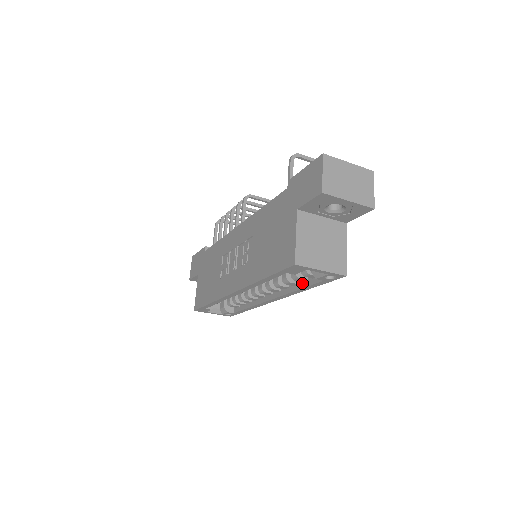
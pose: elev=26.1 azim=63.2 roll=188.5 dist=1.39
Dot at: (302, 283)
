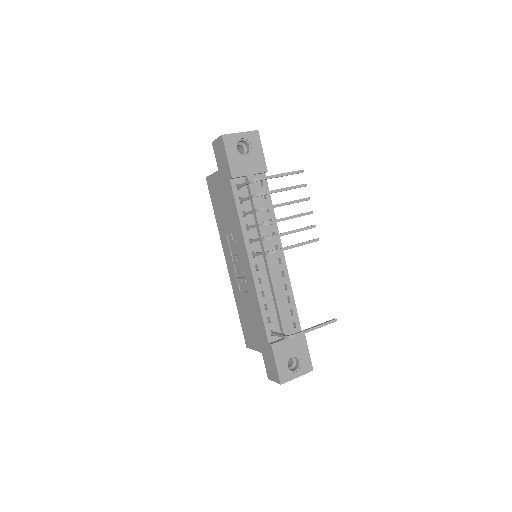
Dot at: occluded
